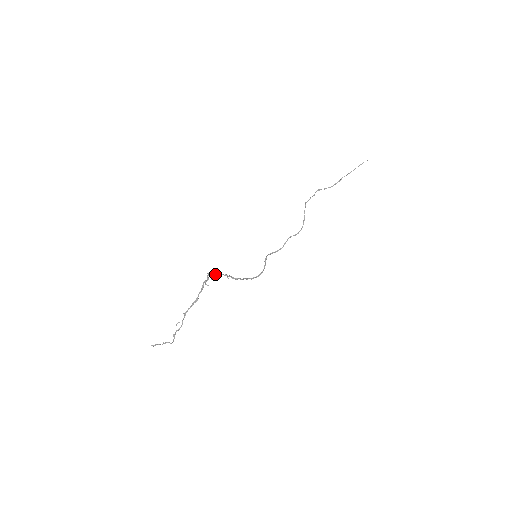
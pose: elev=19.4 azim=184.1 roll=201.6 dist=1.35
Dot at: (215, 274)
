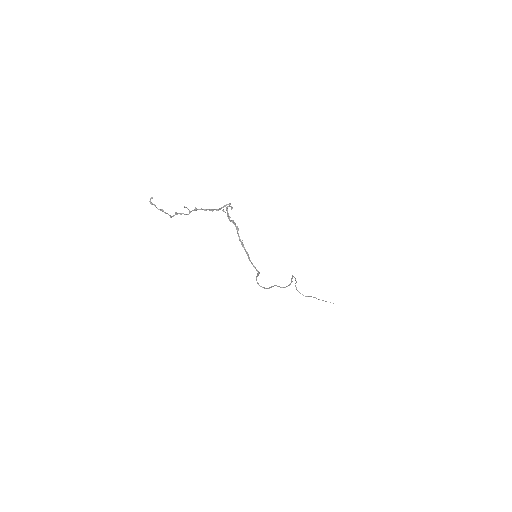
Dot at: (230, 217)
